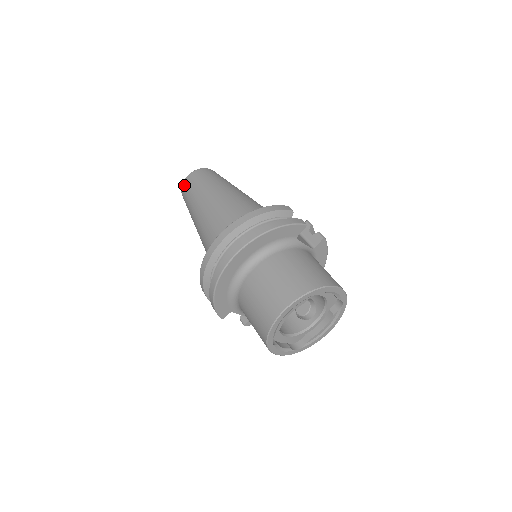
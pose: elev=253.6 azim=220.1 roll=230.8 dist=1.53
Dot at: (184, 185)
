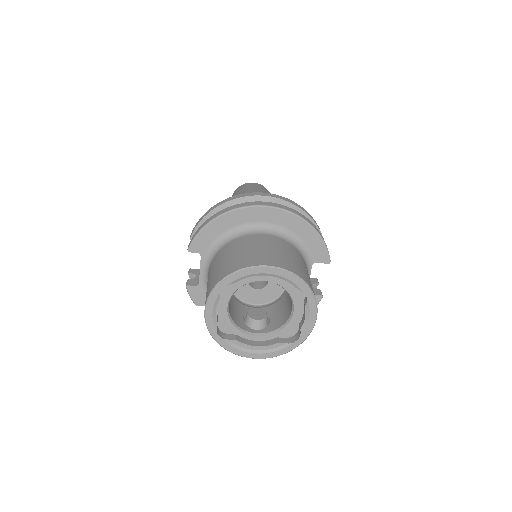
Dot at: (248, 183)
